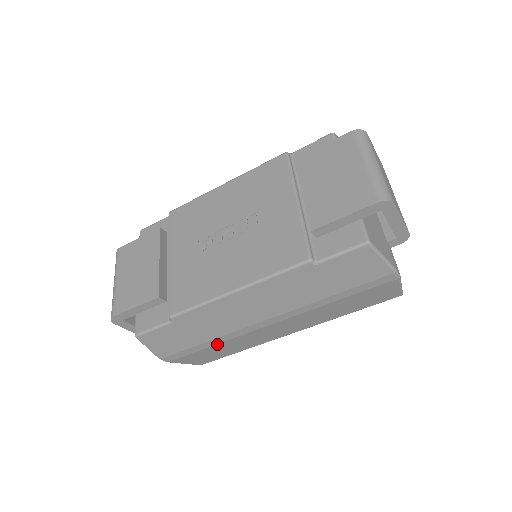
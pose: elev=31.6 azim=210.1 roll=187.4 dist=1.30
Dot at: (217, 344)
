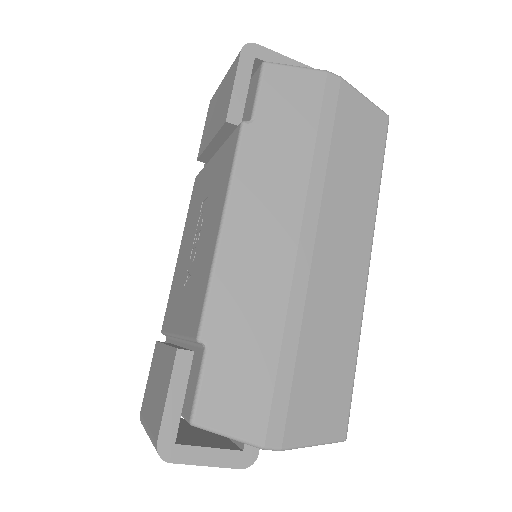
Dot at: (299, 343)
